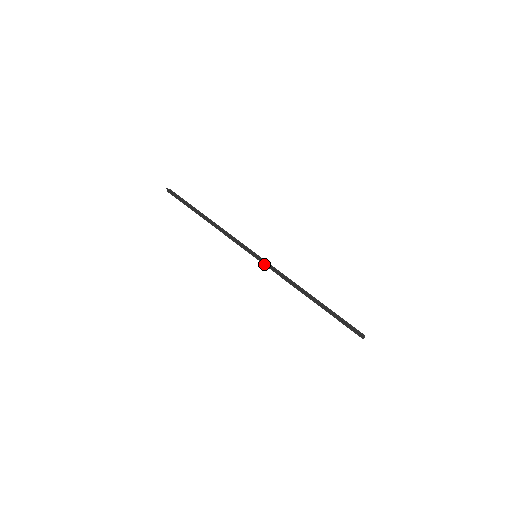
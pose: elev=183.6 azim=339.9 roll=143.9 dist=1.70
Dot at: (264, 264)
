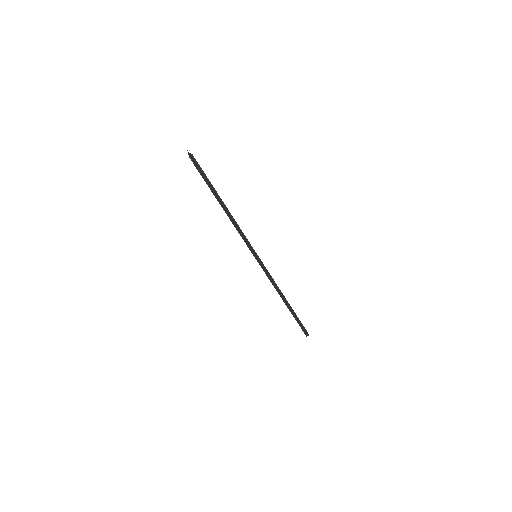
Dot at: (260, 265)
